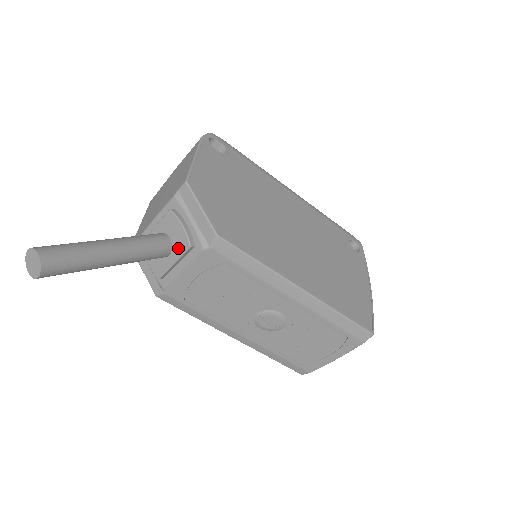
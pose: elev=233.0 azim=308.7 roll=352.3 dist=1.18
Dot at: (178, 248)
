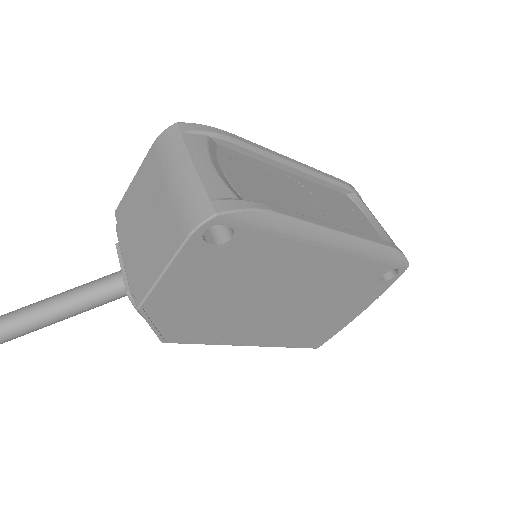
Dot at: occluded
